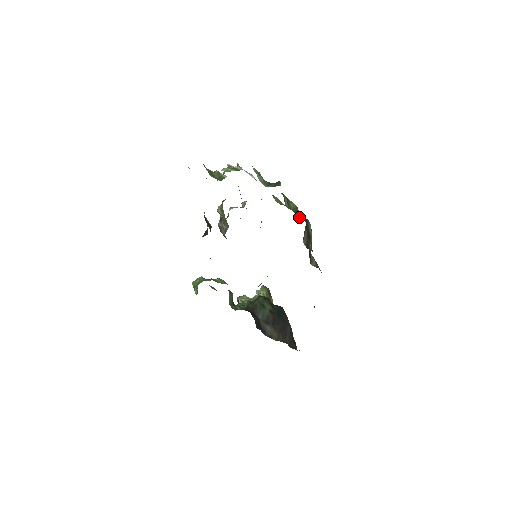
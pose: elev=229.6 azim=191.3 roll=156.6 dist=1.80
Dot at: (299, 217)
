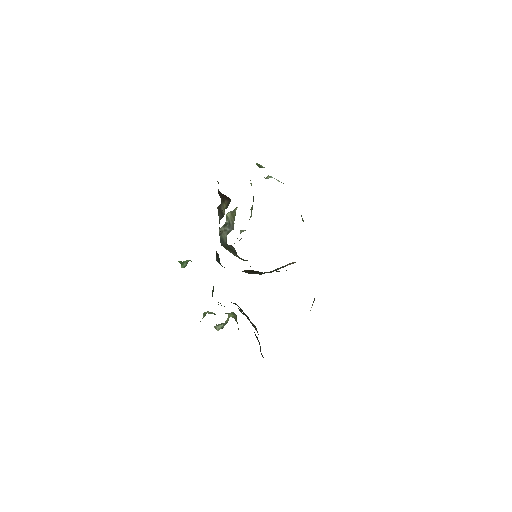
Dot at: occluded
